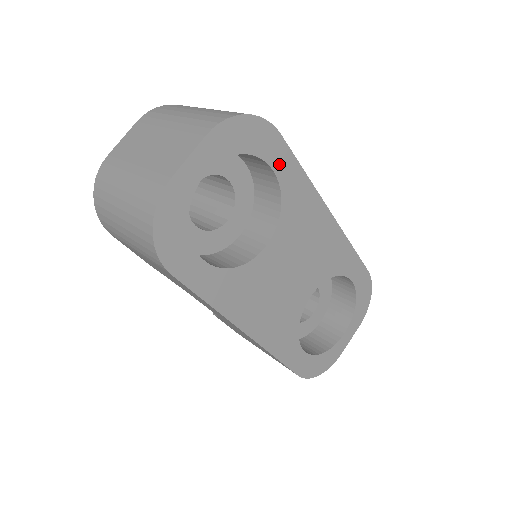
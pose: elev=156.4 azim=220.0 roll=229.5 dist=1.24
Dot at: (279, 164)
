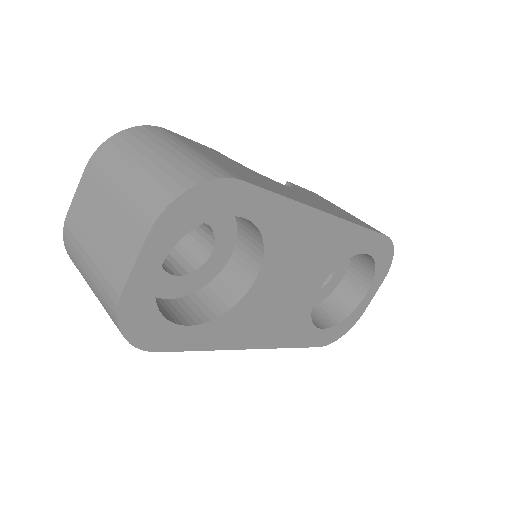
Dot at: (249, 208)
